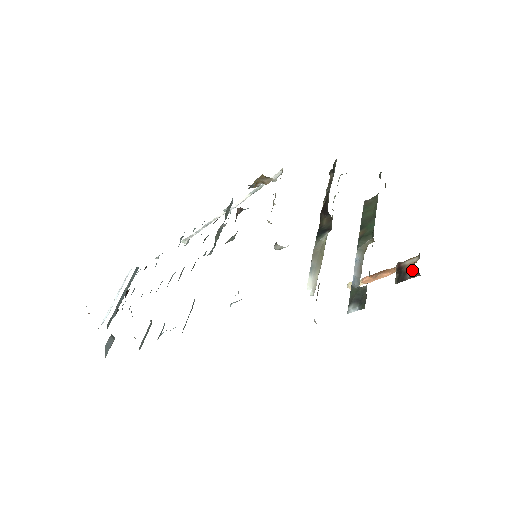
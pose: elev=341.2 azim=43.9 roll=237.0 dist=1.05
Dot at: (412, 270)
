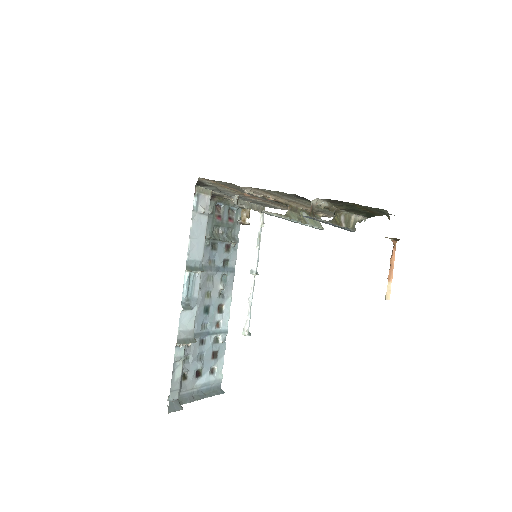
Dot at: occluded
